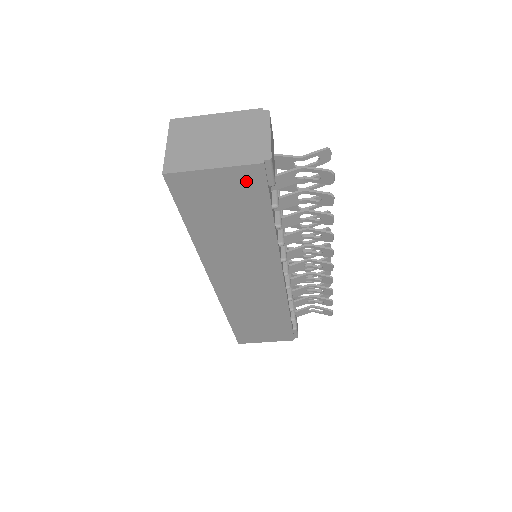
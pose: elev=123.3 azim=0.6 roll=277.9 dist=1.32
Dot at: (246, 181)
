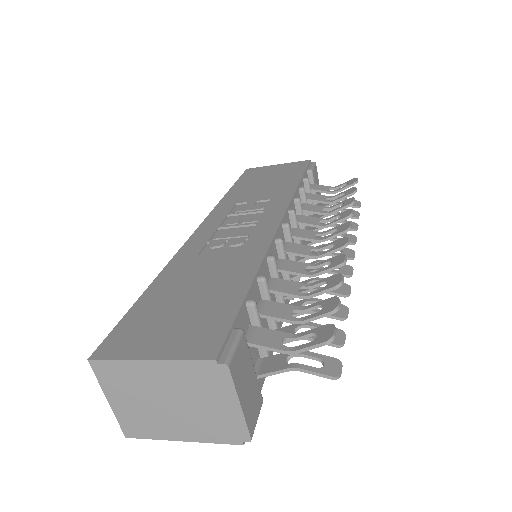
Dot at: occluded
